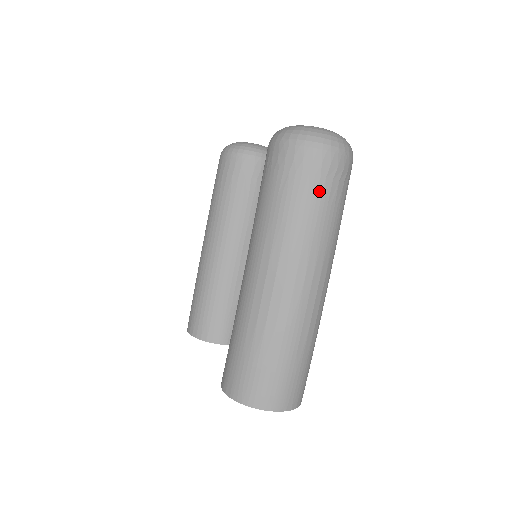
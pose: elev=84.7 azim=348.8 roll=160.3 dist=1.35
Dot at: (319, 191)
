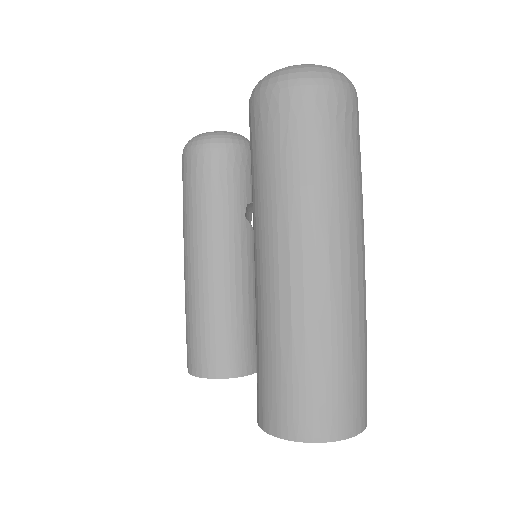
Dot at: (332, 138)
